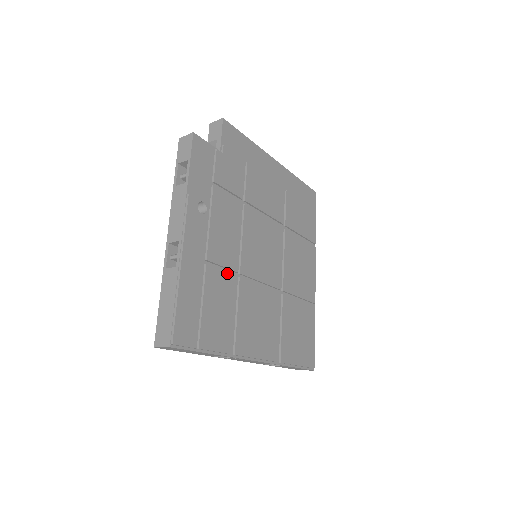
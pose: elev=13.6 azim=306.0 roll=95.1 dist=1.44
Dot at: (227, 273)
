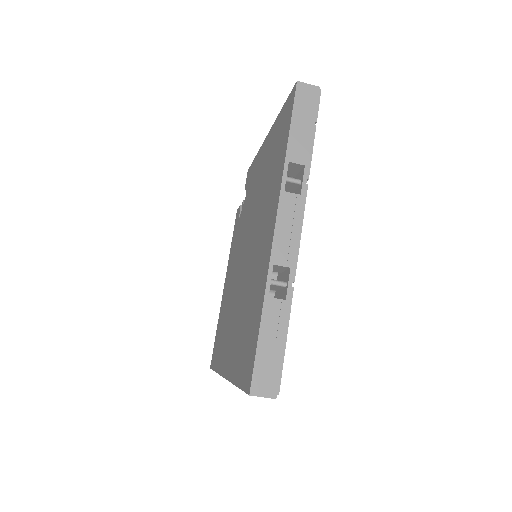
Dot at: occluded
